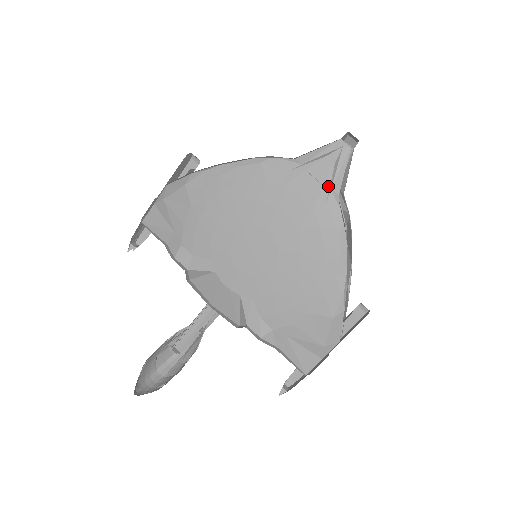
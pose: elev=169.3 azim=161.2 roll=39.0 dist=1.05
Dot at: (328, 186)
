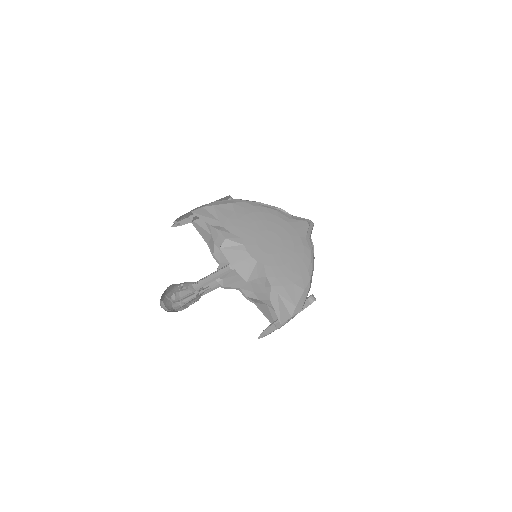
Dot at: (307, 231)
